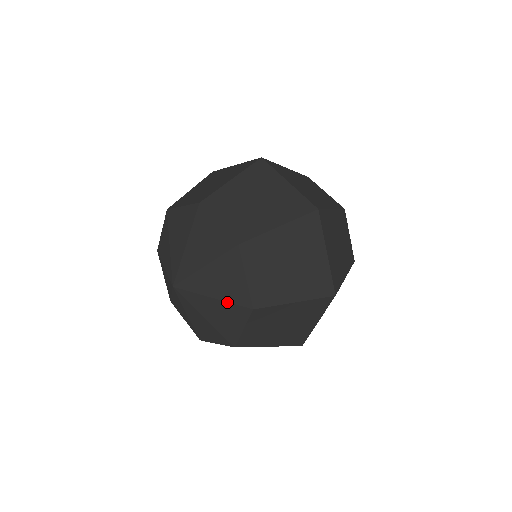
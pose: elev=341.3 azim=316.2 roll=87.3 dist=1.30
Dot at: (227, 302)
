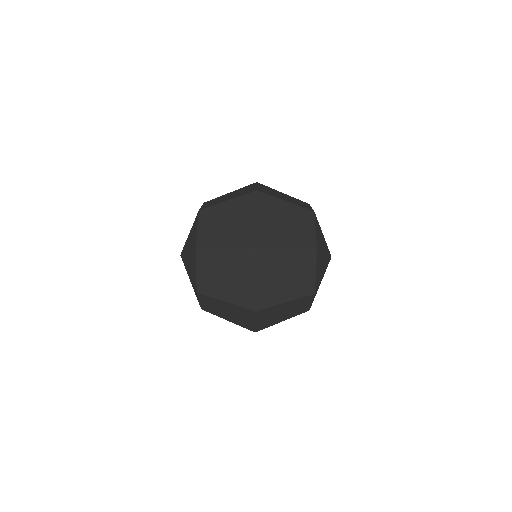
Dot at: (191, 280)
